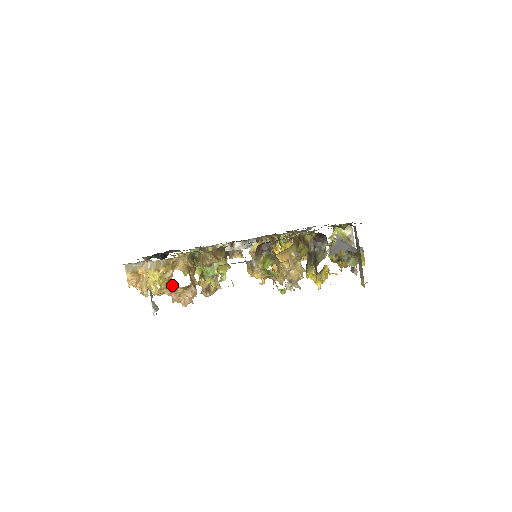
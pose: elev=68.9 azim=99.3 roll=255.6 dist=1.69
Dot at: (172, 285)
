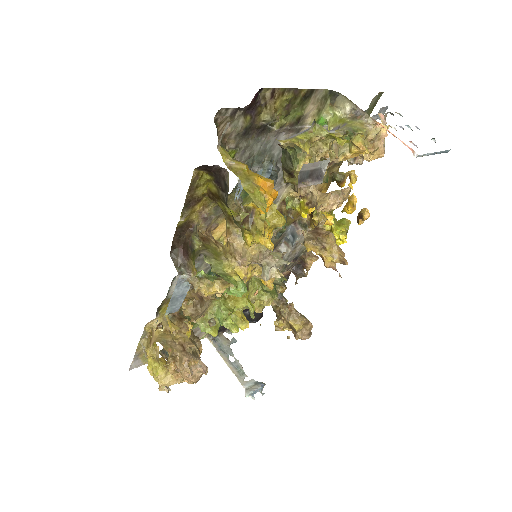
Dot at: occluded
